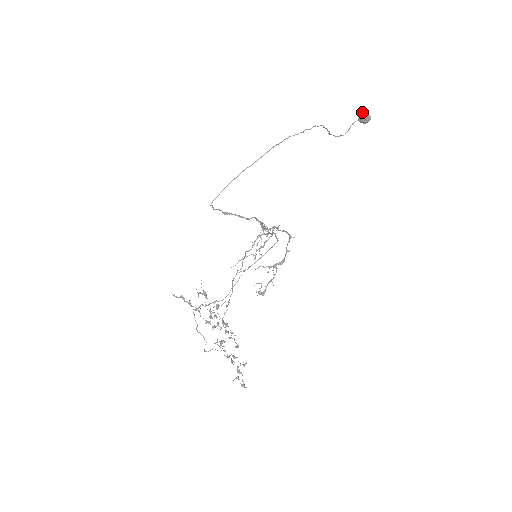
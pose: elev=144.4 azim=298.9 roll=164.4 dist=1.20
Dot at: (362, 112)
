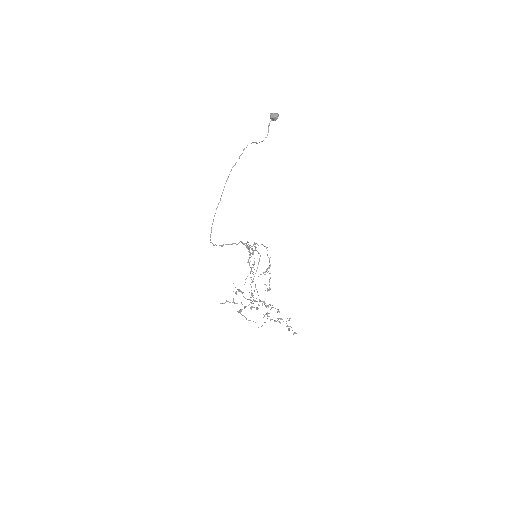
Dot at: (270, 115)
